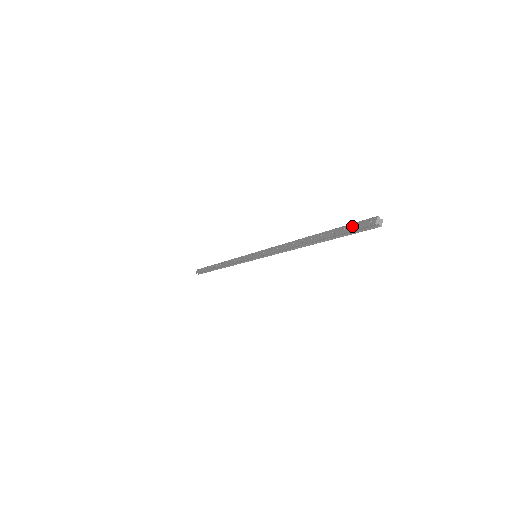
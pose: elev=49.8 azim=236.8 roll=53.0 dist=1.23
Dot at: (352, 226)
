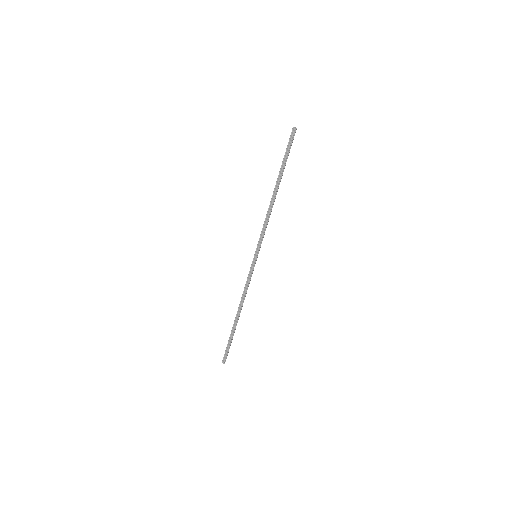
Dot at: (287, 145)
